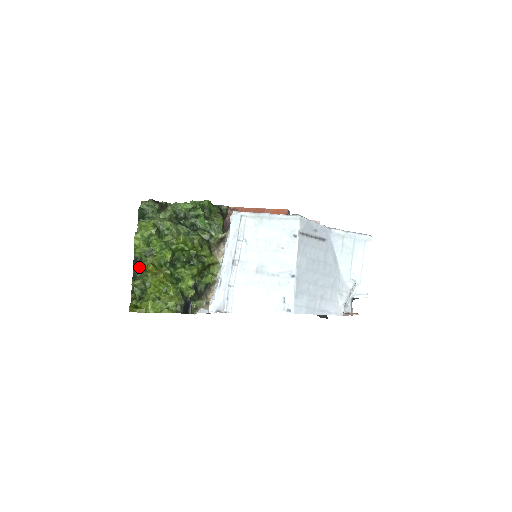
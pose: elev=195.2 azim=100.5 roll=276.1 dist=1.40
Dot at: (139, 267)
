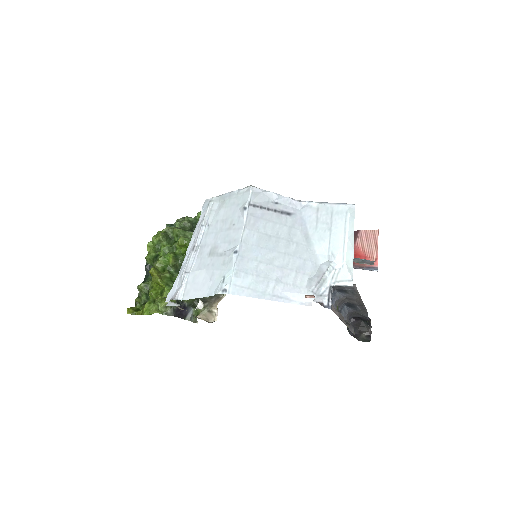
Dot at: occluded
